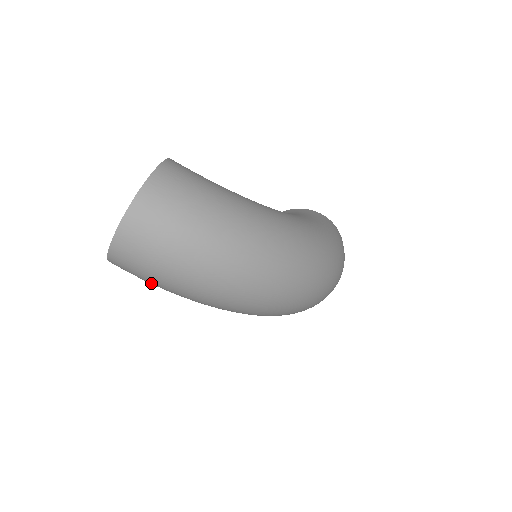
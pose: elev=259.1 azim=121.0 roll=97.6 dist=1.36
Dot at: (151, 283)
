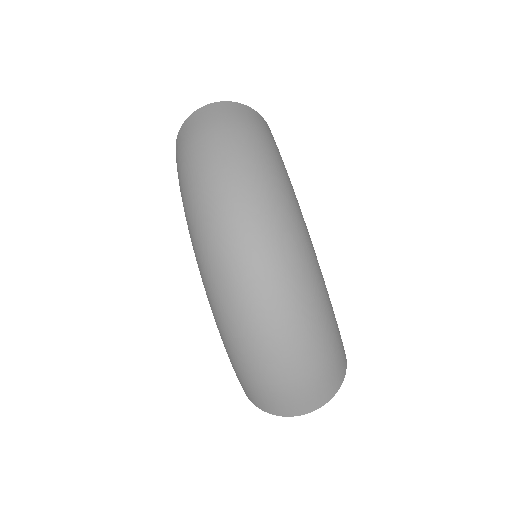
Dot at: (179, 162)
